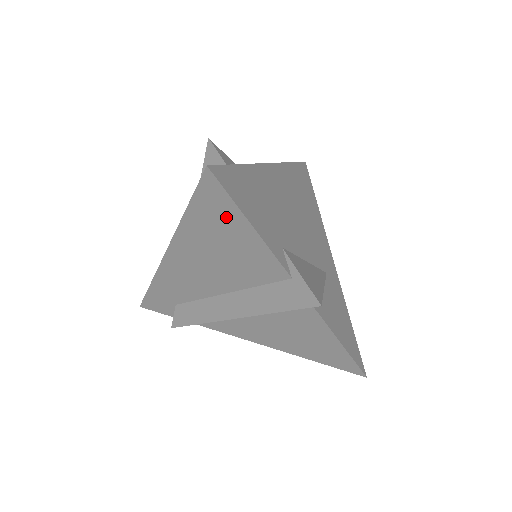
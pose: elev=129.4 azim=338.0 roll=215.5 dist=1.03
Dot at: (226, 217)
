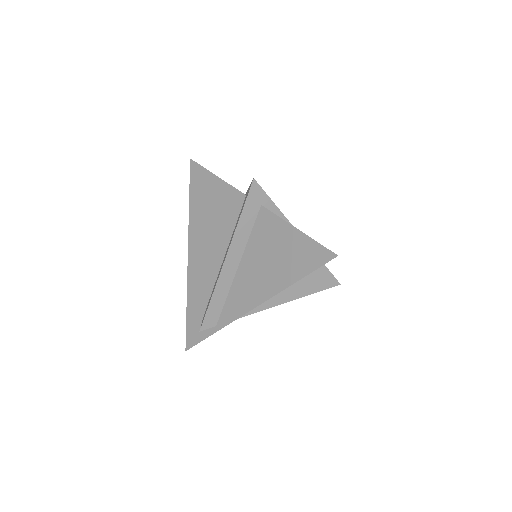
Dot at: (205, 183)
